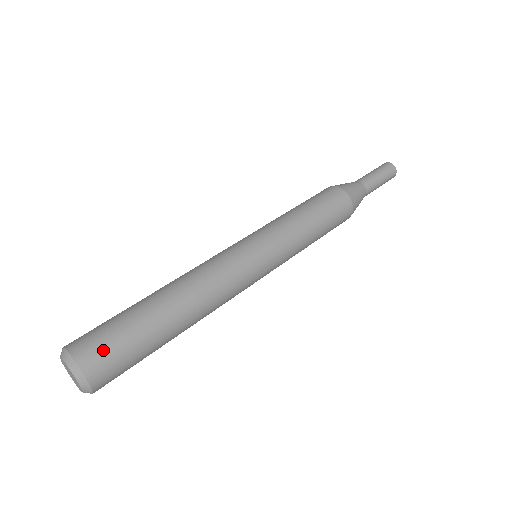
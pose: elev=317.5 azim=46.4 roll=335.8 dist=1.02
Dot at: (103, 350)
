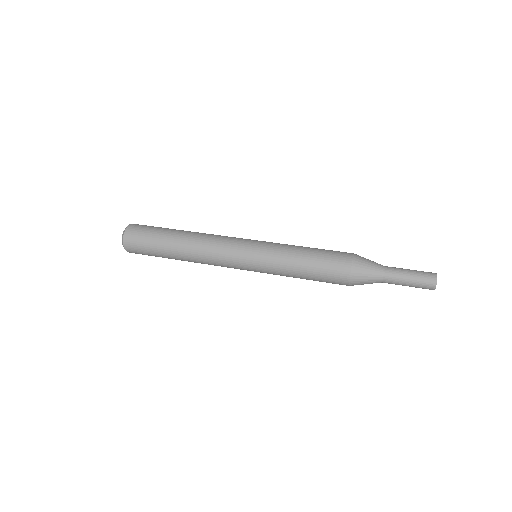
Dot at: (139, 230)
